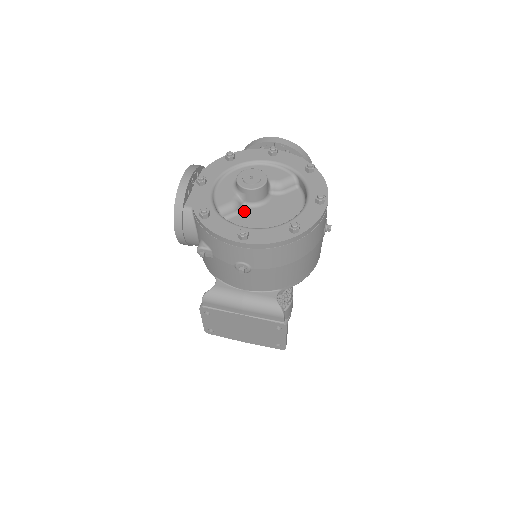
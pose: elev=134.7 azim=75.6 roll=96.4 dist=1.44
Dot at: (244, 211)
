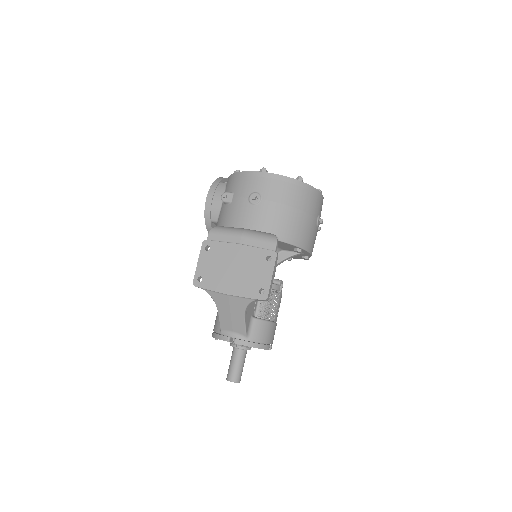
Dot at: occluded
